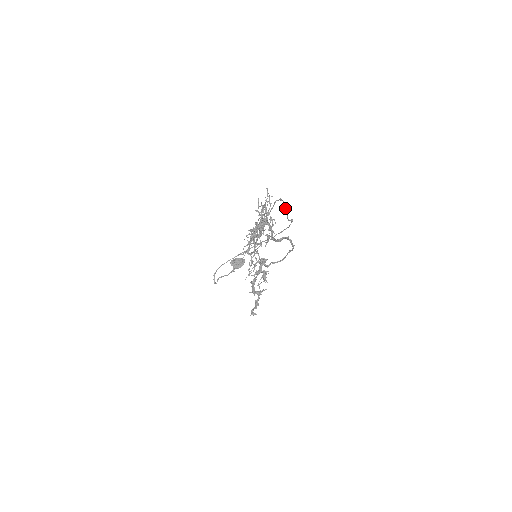
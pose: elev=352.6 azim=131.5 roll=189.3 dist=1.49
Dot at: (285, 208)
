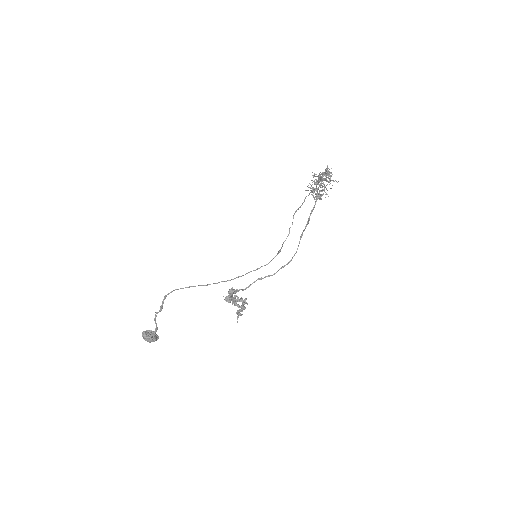
Dot at: (292, 224)
